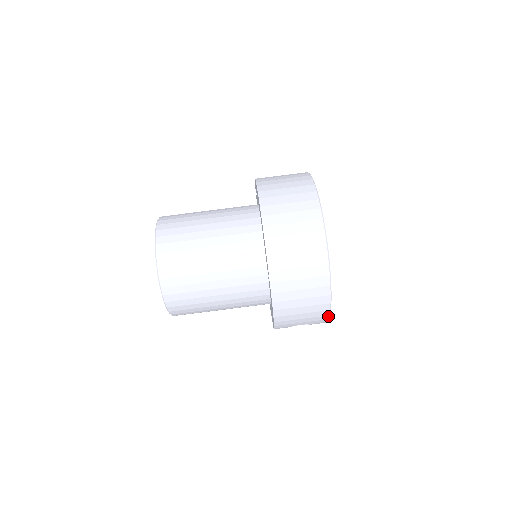
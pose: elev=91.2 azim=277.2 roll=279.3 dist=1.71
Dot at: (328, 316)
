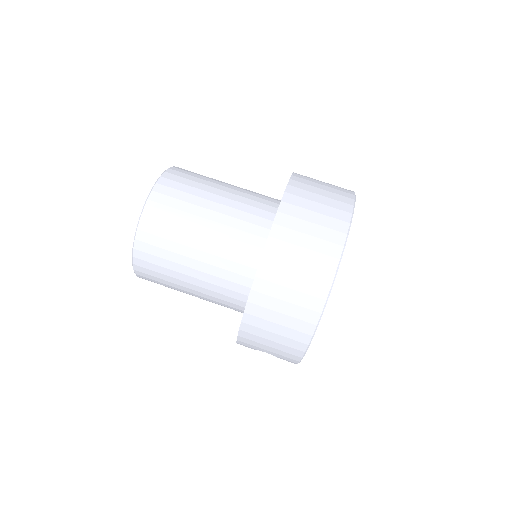
Dot at: (300, 358)
